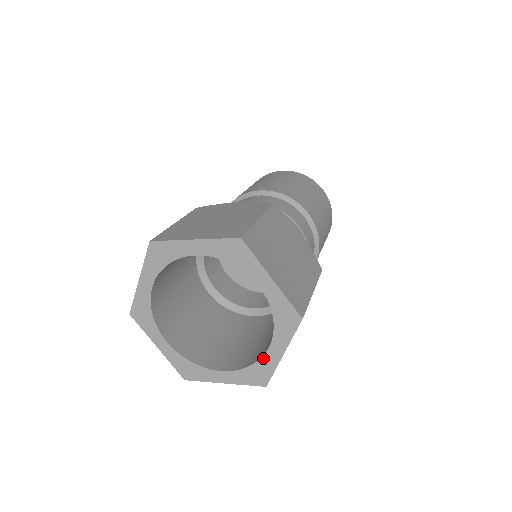
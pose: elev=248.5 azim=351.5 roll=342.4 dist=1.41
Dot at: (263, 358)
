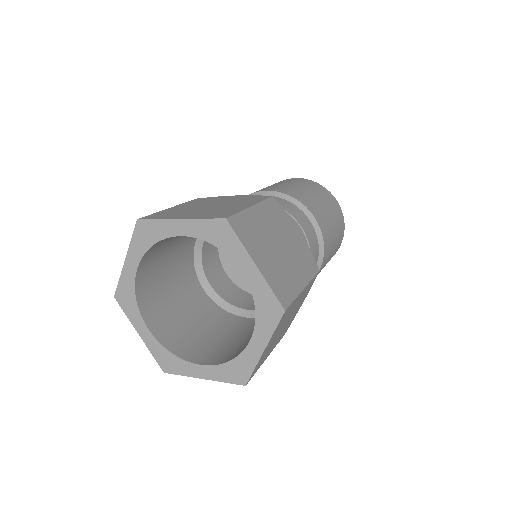
Dot at: (252, 288)
